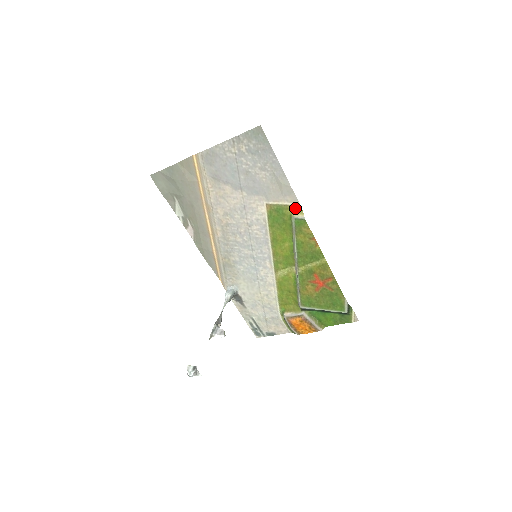
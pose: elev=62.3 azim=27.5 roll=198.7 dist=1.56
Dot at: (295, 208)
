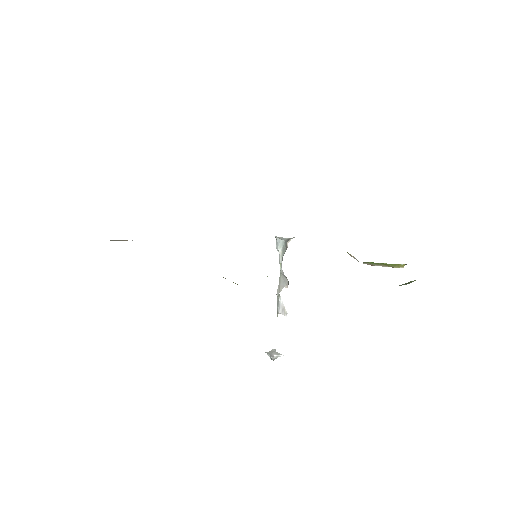
Dot at: occluded
